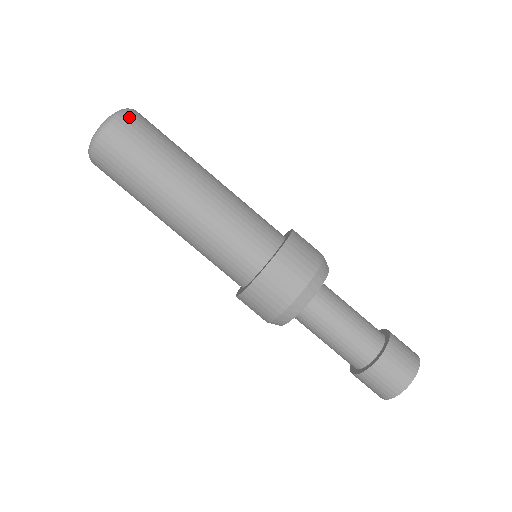
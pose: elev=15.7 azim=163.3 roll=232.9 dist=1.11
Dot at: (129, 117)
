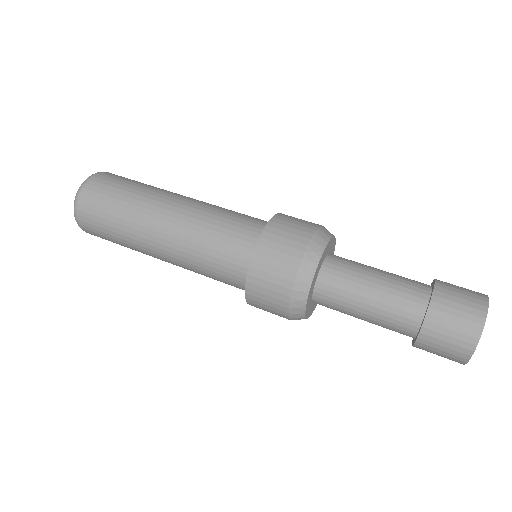
Dot at: (83, 199)
